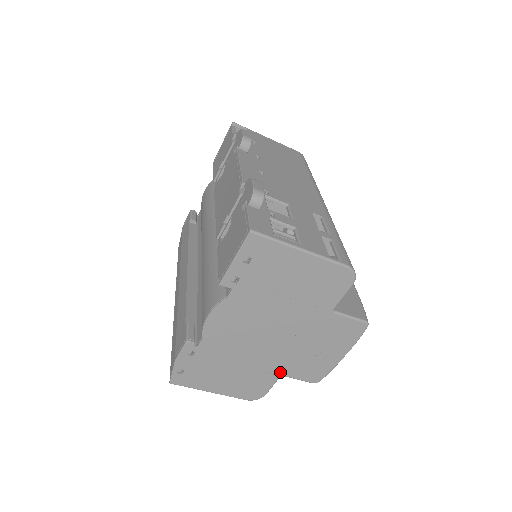
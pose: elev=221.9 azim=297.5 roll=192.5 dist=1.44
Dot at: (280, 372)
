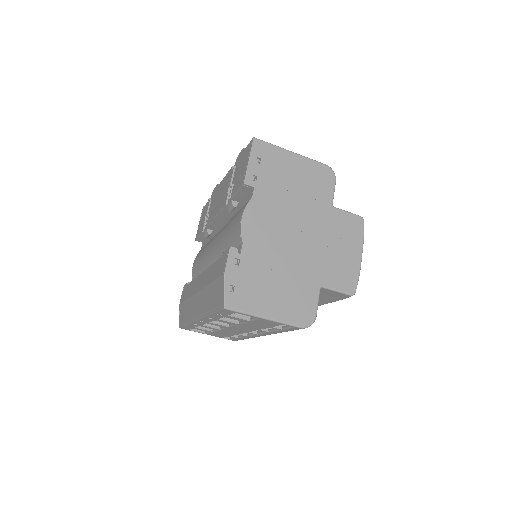
Dot at: (318, 281)
